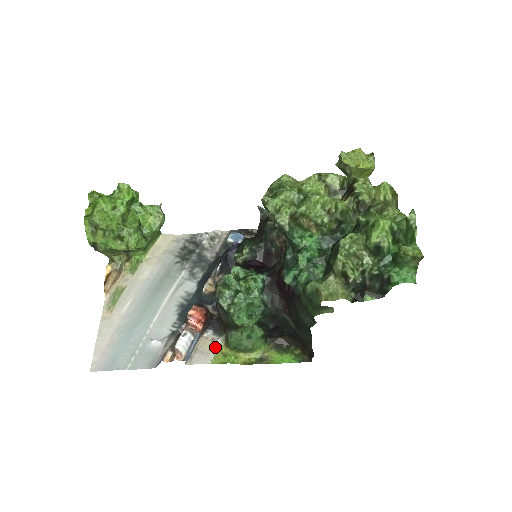
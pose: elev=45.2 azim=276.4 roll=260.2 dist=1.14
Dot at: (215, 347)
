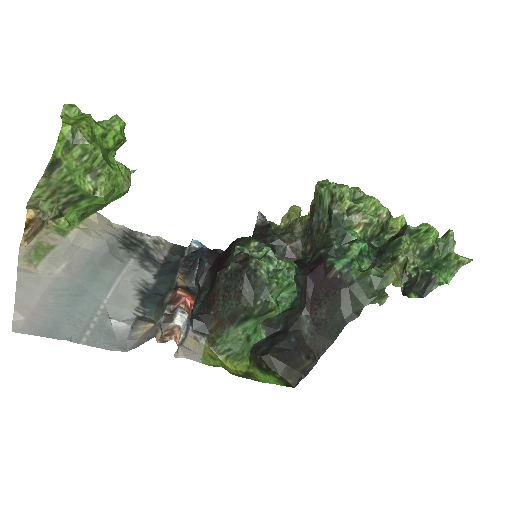
Dot at: (200, 346)
